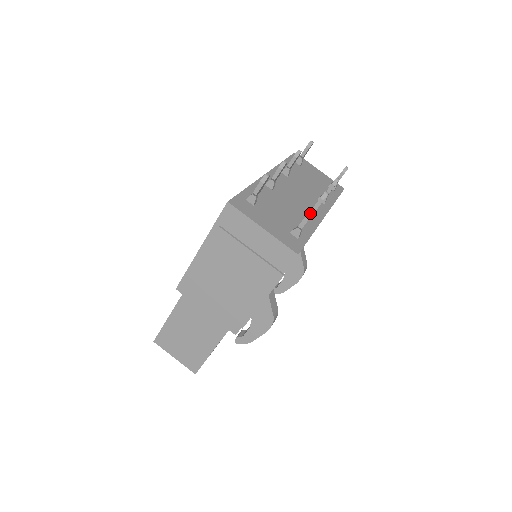
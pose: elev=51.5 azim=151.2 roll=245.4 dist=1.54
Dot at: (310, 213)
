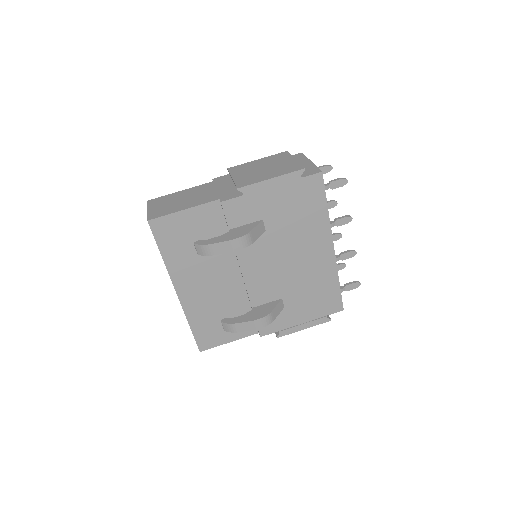
Dot at: (344, 178)
